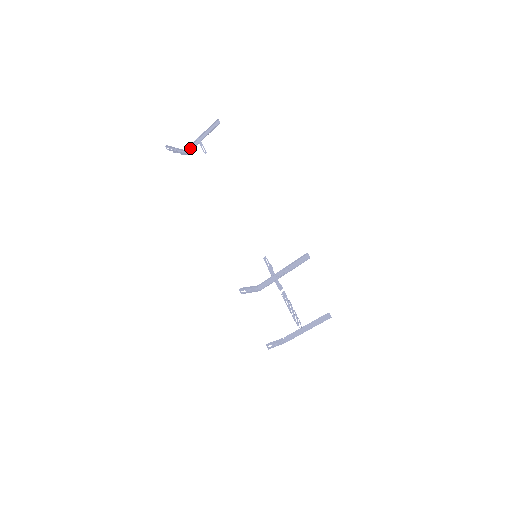
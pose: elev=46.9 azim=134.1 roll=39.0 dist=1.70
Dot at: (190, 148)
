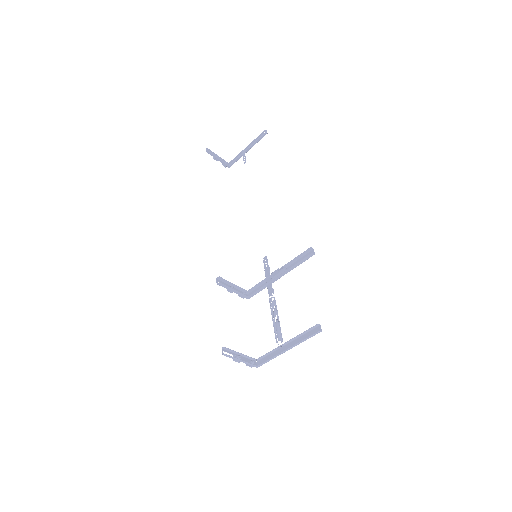
Dot at: (234, 161)
